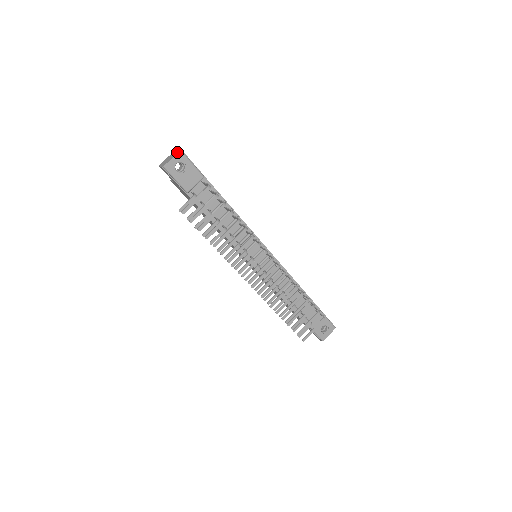
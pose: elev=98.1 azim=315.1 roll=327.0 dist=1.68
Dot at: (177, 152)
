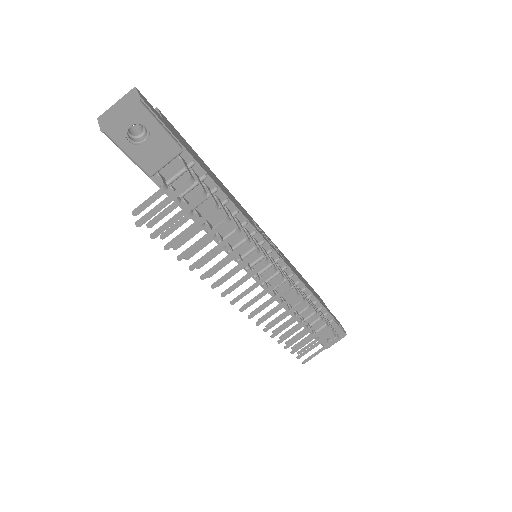
Dot at: (132, 104)
